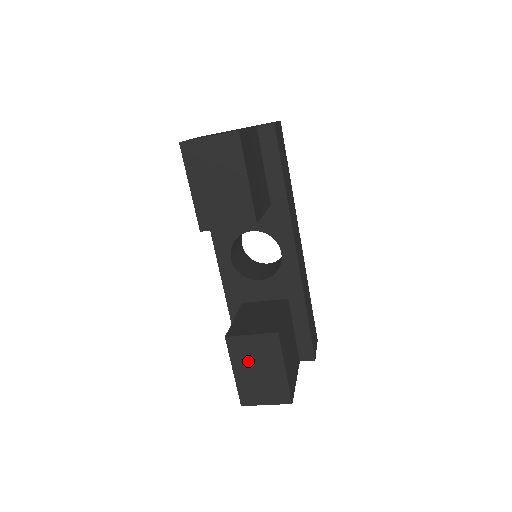
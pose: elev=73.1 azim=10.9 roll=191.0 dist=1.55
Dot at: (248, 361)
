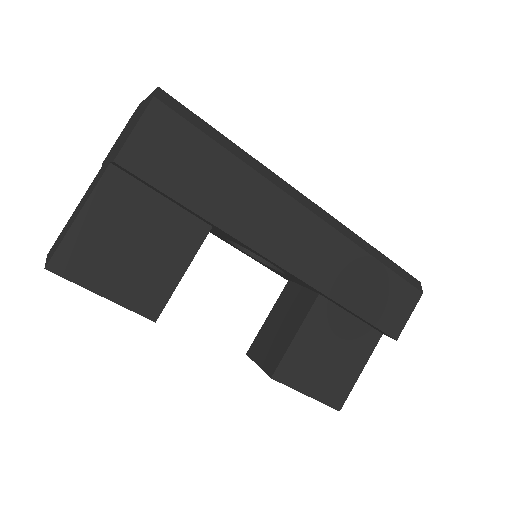
Dot at: occluded
